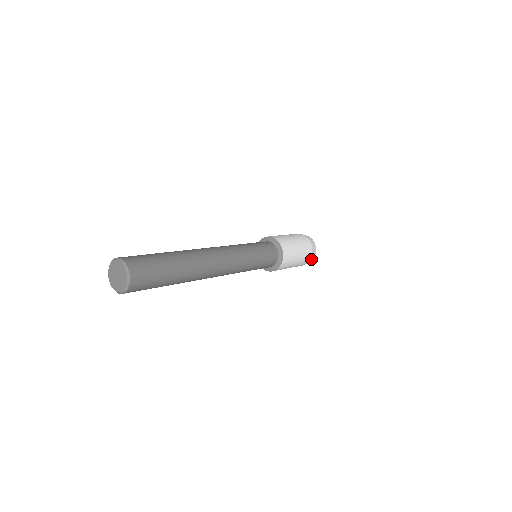
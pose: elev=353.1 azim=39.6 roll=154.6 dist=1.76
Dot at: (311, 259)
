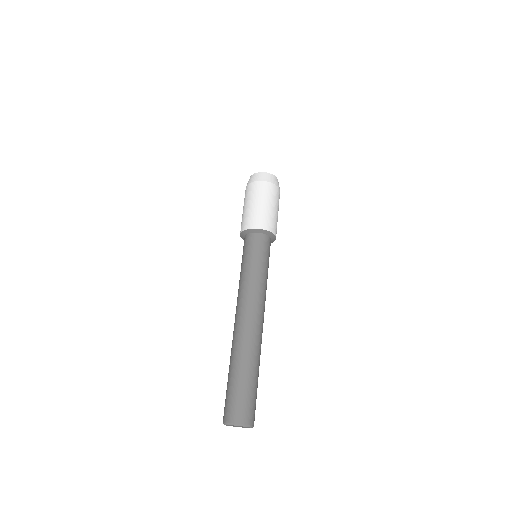
Dot at: occluded
